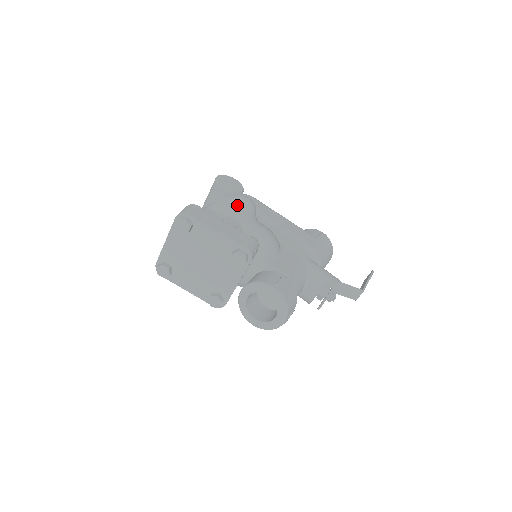
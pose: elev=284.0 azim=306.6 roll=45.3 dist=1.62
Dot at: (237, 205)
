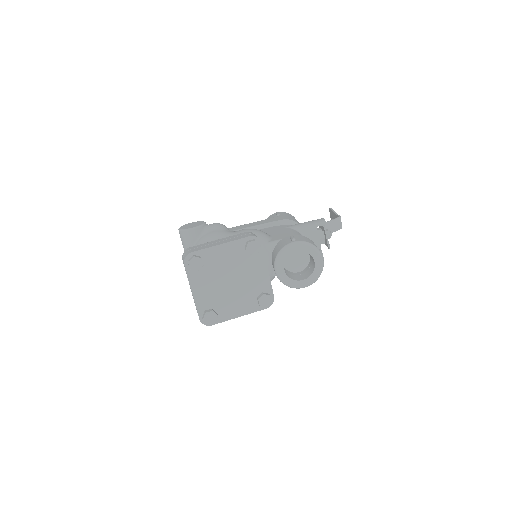
Dot at: (212, 231)
